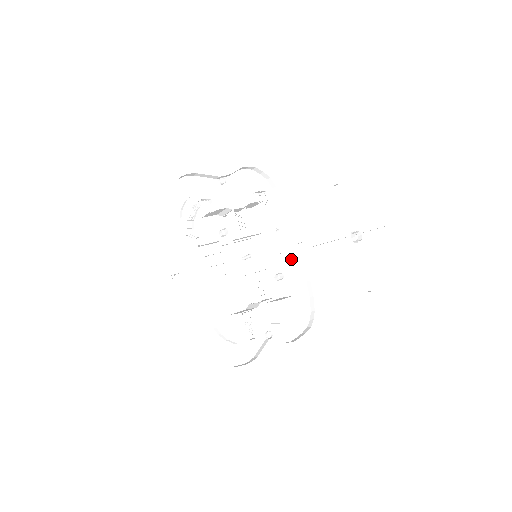
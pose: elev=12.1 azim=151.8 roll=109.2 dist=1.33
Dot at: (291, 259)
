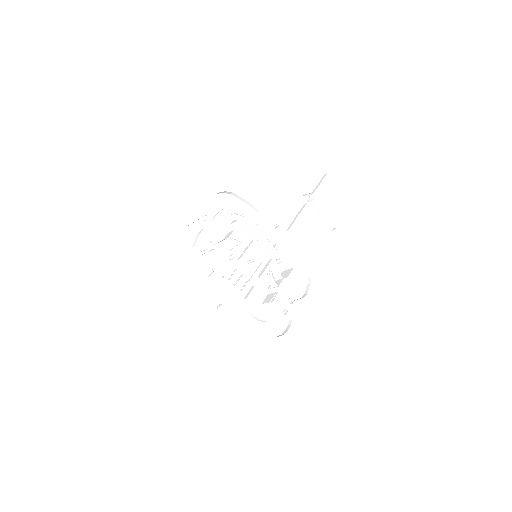
Dot at: (275, 240)
